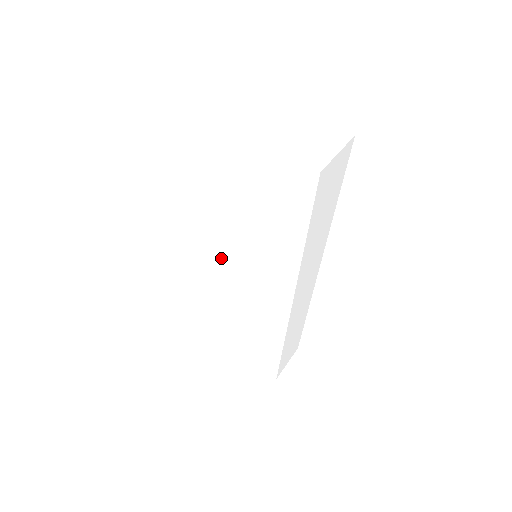
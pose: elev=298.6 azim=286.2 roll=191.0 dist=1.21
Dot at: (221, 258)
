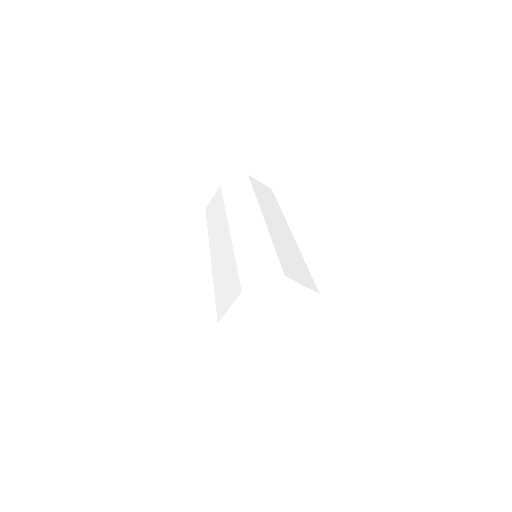
Dot at: occluded
